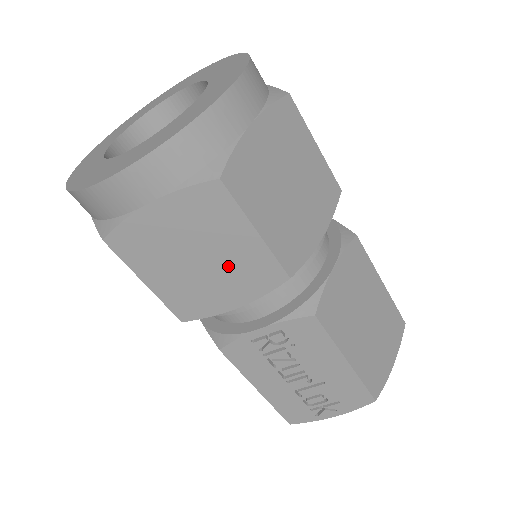
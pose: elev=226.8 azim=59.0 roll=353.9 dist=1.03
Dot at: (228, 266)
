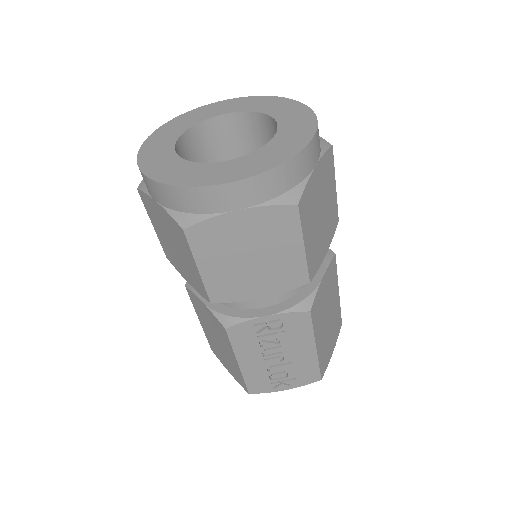
Dot at: (270, 266)
